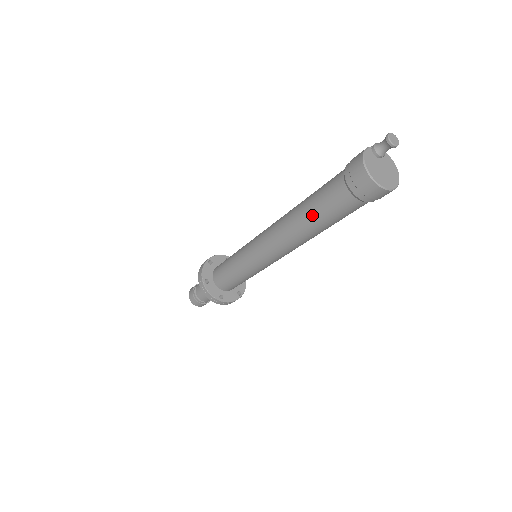
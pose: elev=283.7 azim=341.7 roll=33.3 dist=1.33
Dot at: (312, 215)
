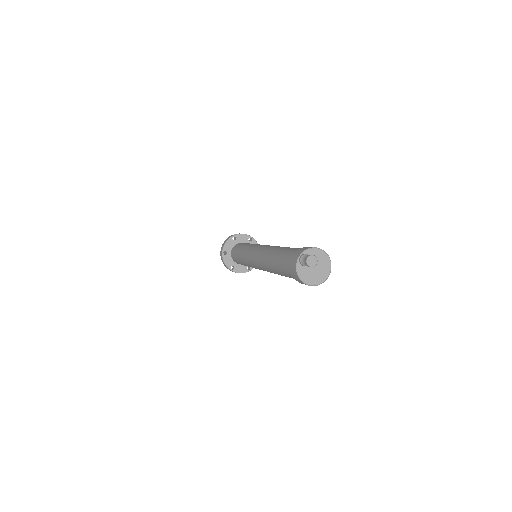
Dot at: occluded
